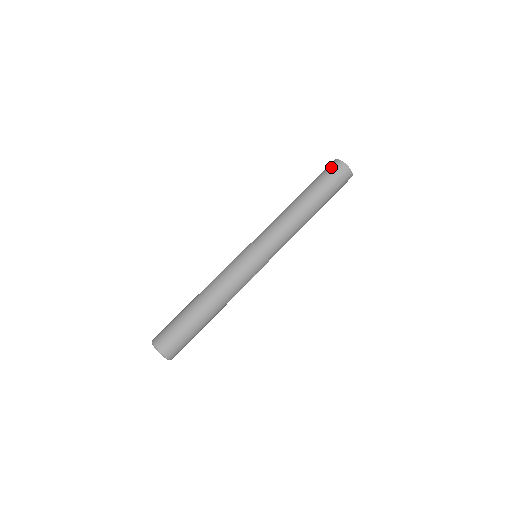
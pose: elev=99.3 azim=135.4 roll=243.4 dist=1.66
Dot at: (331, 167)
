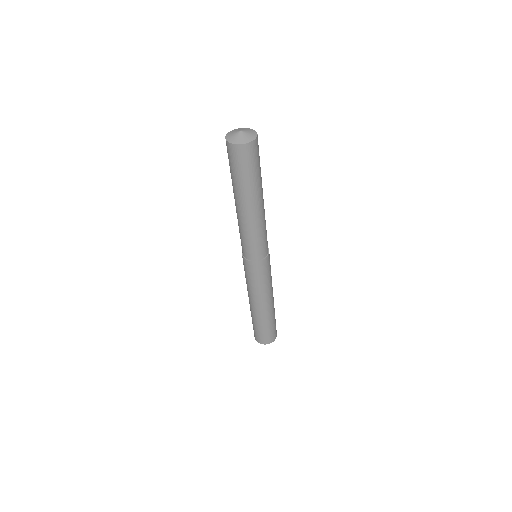
Dot at: (246, 158)
